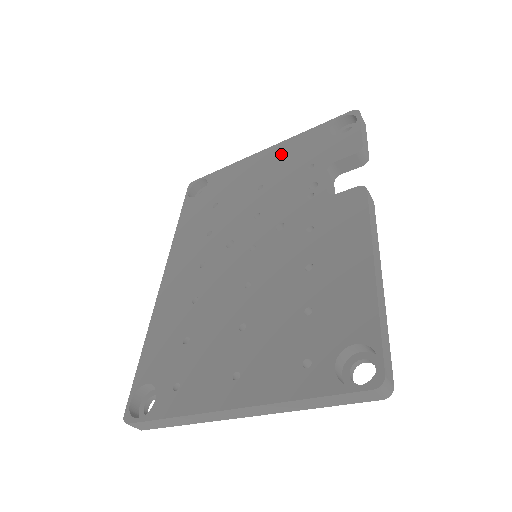
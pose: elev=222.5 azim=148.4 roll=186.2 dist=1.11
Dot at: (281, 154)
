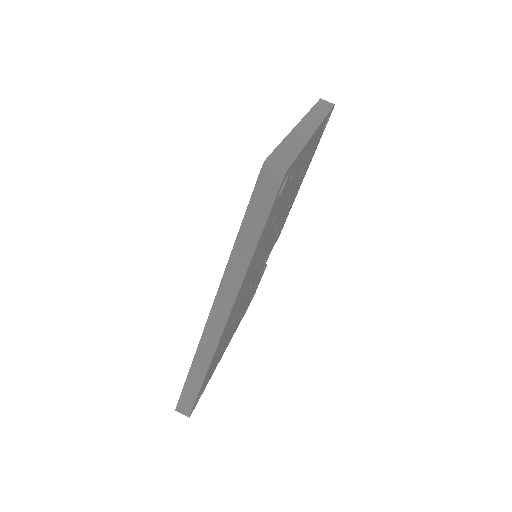
Dot at: occluded
